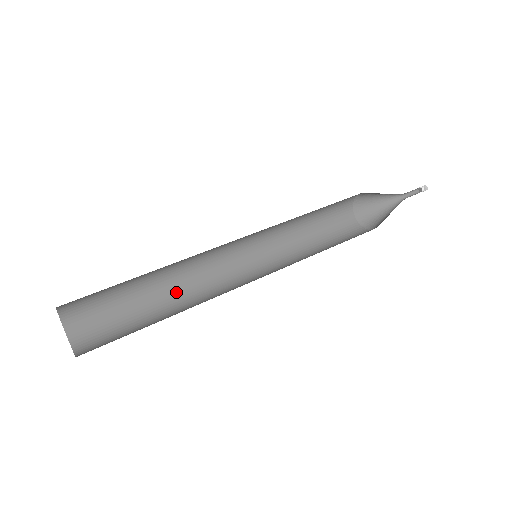
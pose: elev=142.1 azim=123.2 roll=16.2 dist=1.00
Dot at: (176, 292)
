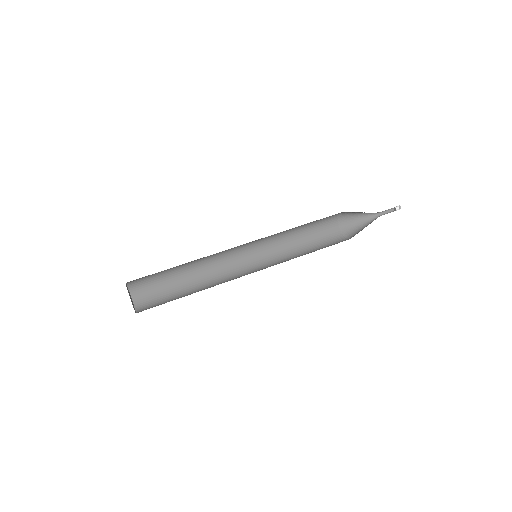
Dot at: (198, 264)
